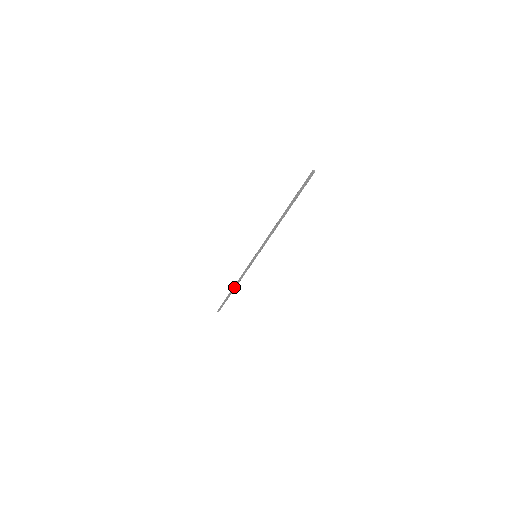
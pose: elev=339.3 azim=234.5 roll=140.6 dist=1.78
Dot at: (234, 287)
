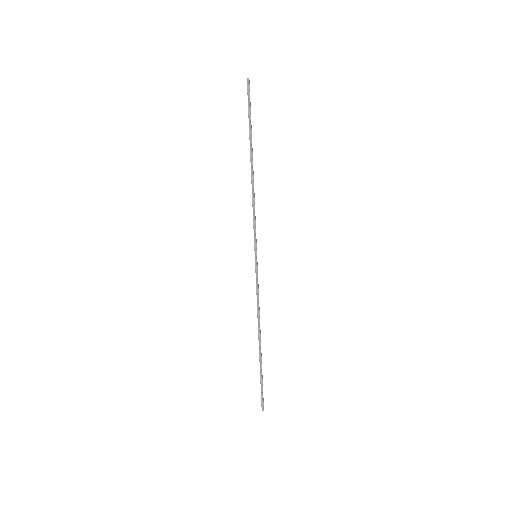
Dot at: (258, 337)
